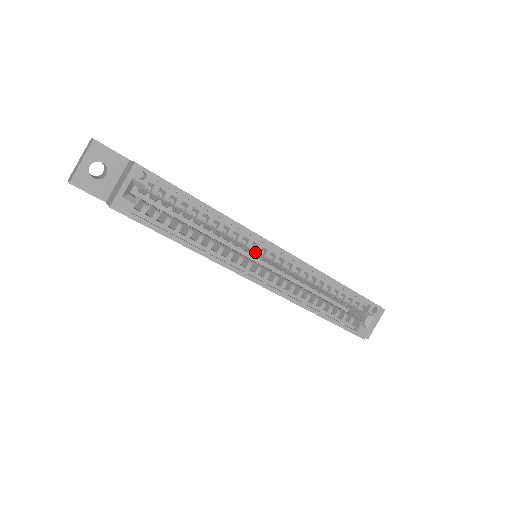
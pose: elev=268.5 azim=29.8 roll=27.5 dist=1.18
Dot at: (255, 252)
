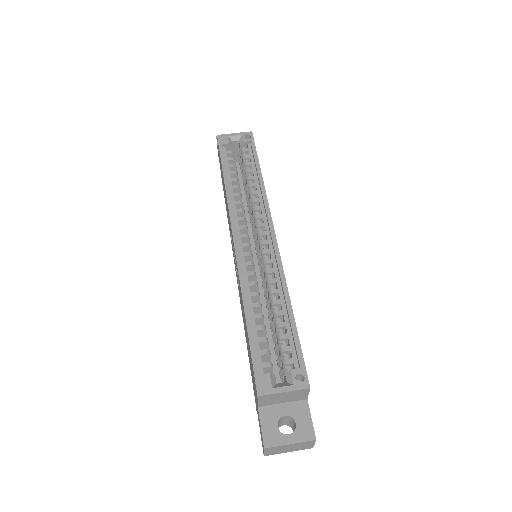
Dot at: (257, 226)
